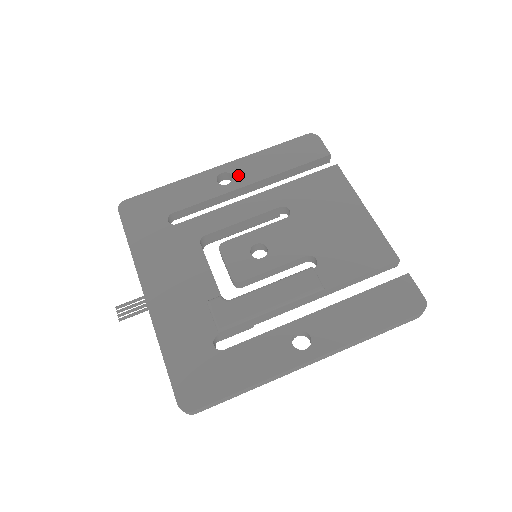
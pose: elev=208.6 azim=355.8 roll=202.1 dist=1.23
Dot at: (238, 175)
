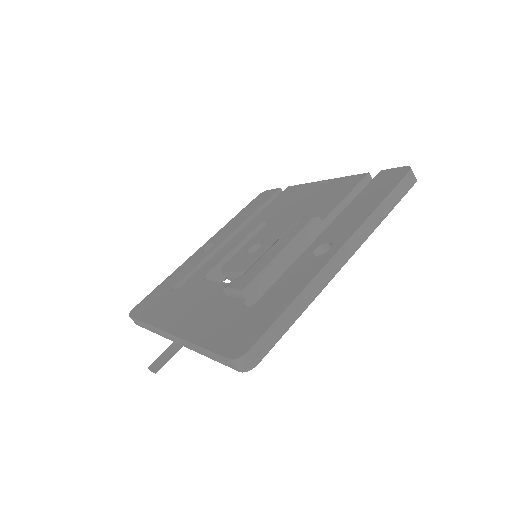
Dot at: (218, 239)
